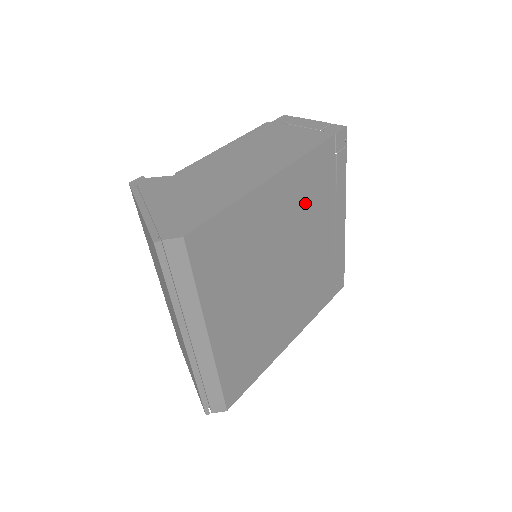
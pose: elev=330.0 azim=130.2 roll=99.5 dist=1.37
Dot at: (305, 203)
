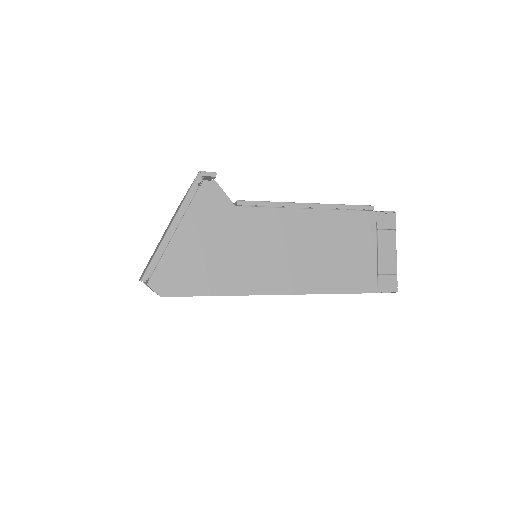
Dot at: occluded
